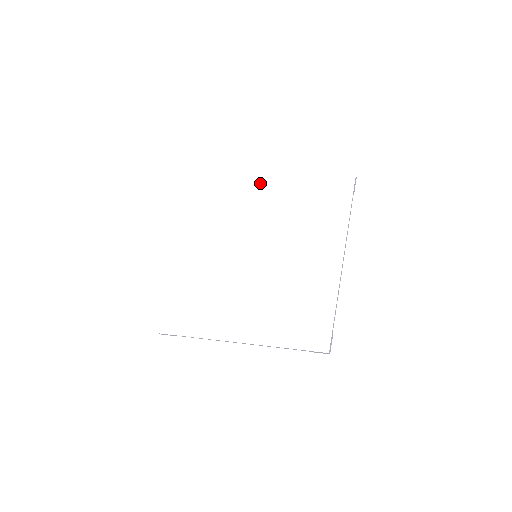
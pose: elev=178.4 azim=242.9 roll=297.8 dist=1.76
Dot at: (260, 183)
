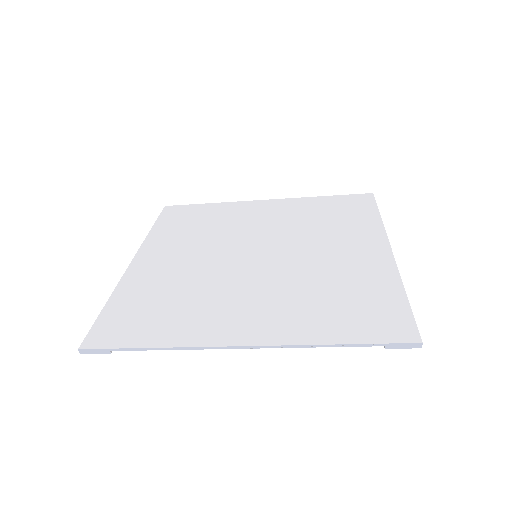
Dot at: (247, 201)
